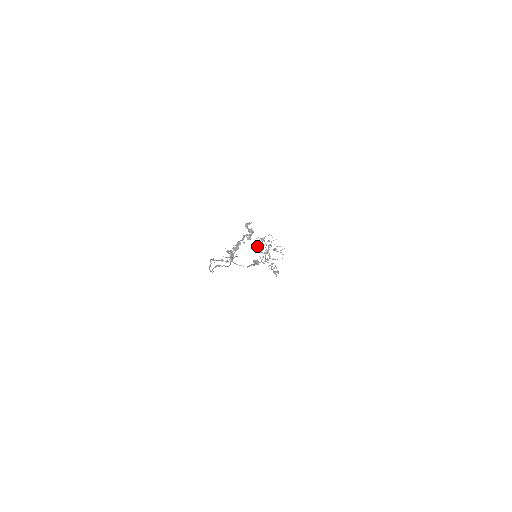
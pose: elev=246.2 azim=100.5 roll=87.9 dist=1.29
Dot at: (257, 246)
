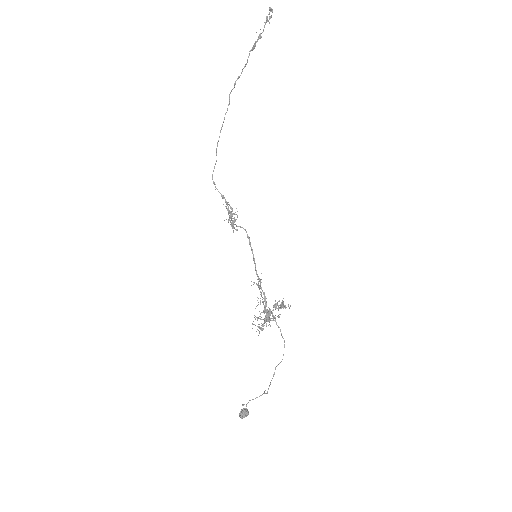
Dot at: (254, 282)
